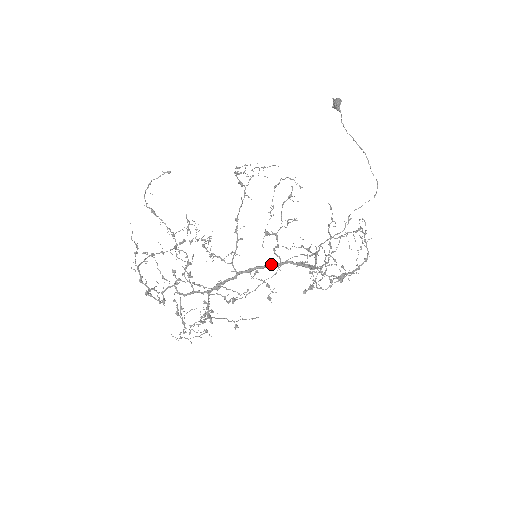
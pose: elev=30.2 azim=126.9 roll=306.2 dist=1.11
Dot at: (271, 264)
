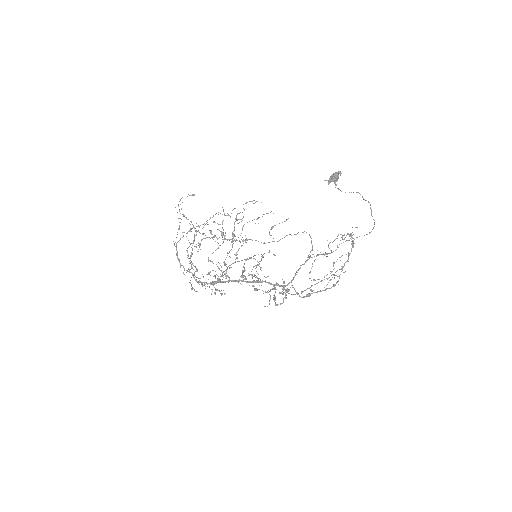
Dot at: occluded
